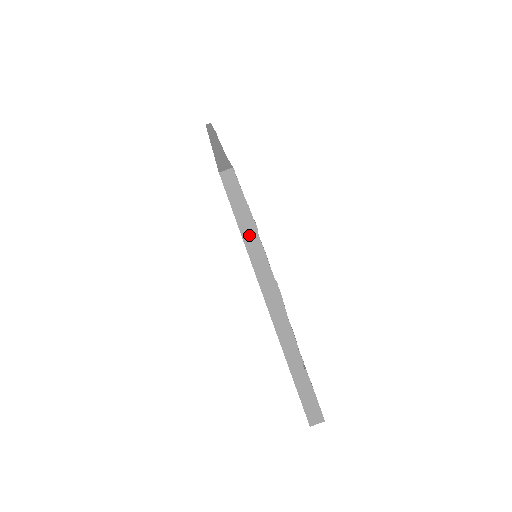
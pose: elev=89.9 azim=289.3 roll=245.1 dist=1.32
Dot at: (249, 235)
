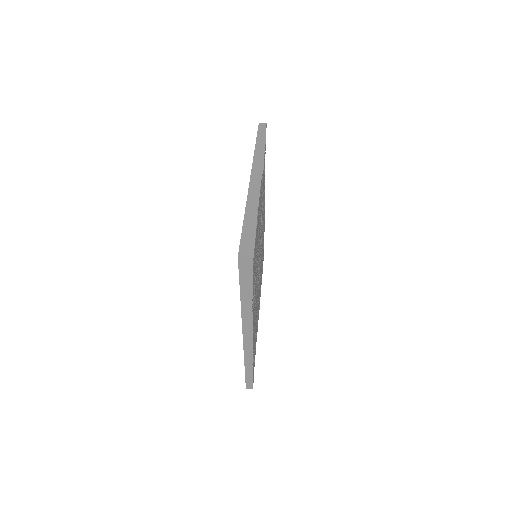
Dot at: (260, 144)
